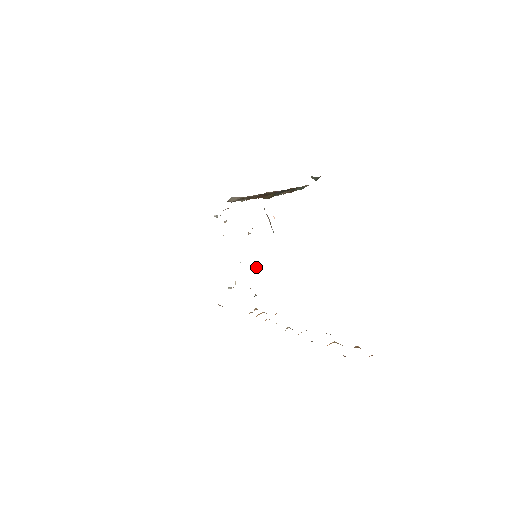
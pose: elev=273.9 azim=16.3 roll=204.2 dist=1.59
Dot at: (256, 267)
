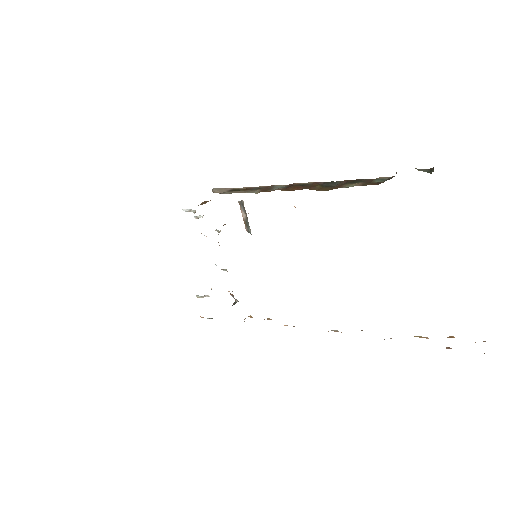
Dot at: (225, 269)
